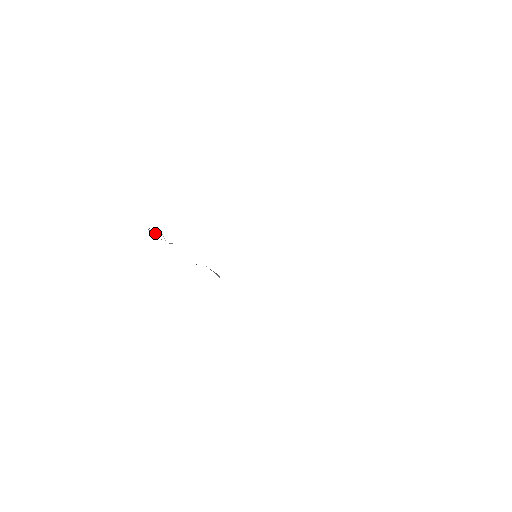
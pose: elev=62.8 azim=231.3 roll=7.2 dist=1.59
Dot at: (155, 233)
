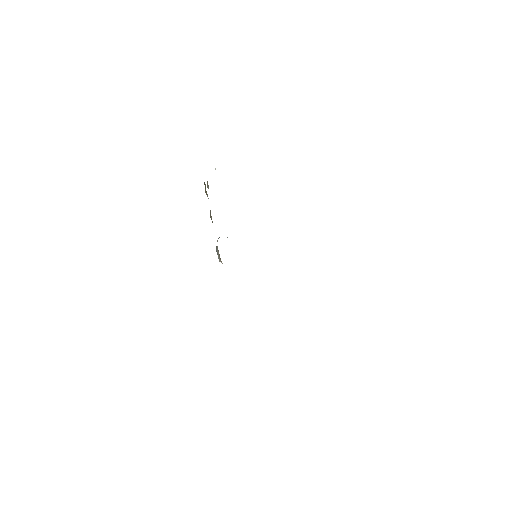
Dot at: occluded
